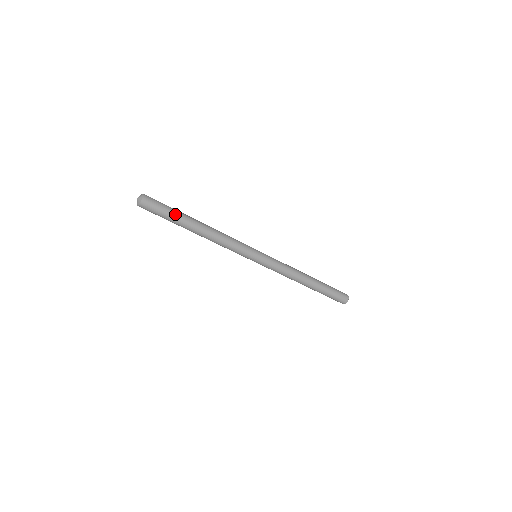
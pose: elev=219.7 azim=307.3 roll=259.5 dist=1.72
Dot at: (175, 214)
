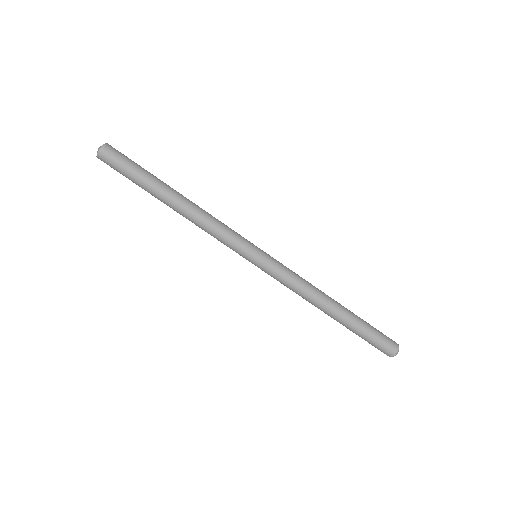
Dot at: (147, 171)
